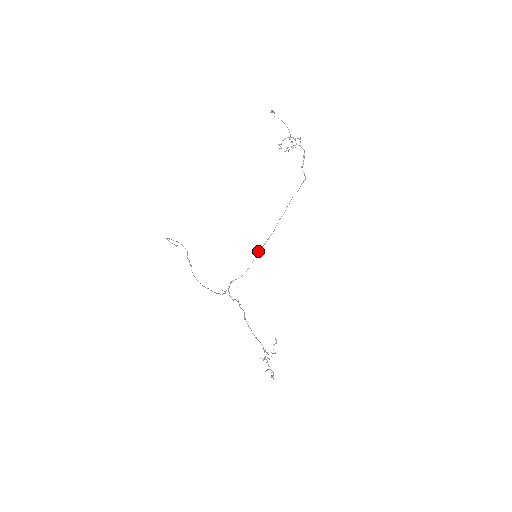
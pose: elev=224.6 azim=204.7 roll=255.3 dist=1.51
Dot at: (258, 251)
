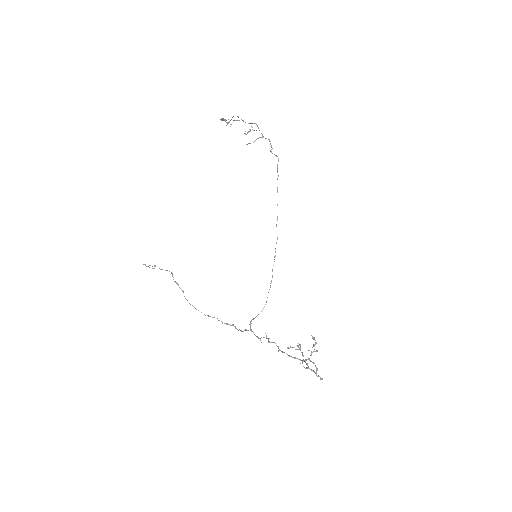
Dot at: occluded
